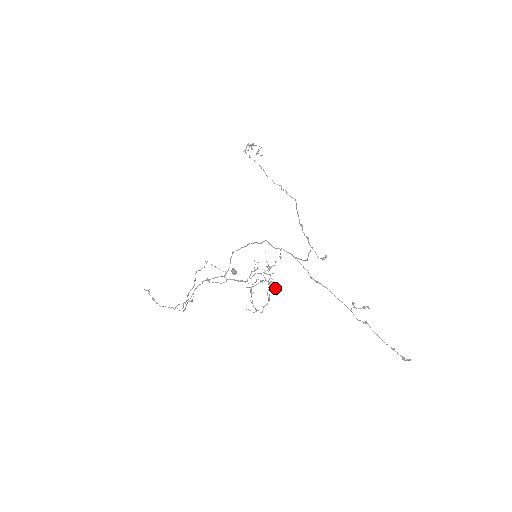
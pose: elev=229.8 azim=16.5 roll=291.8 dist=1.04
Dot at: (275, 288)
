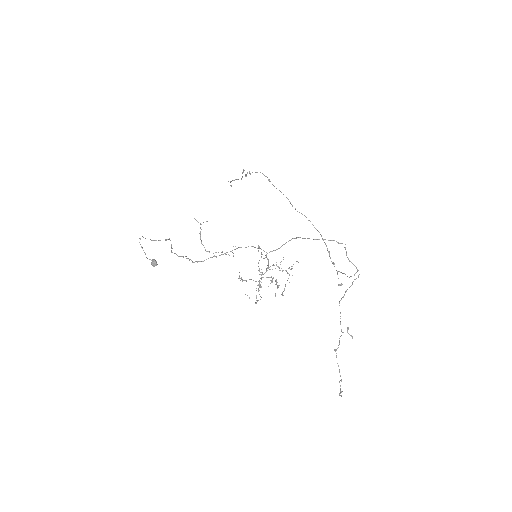
Dot at: occluded
